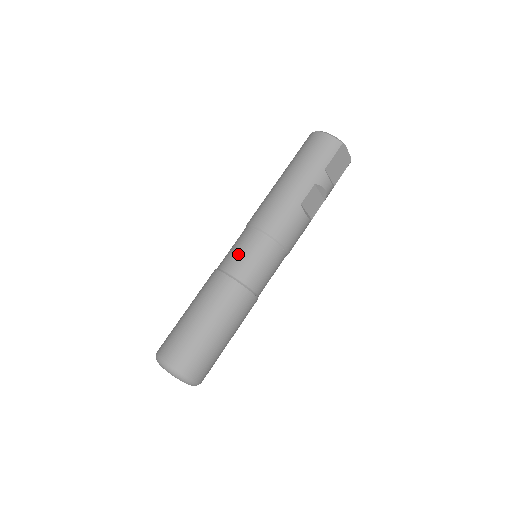
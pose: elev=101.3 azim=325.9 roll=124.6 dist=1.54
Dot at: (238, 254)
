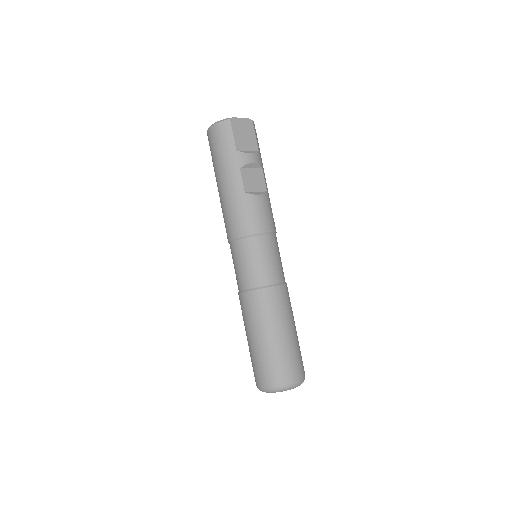
Dot at: (239, 270)
